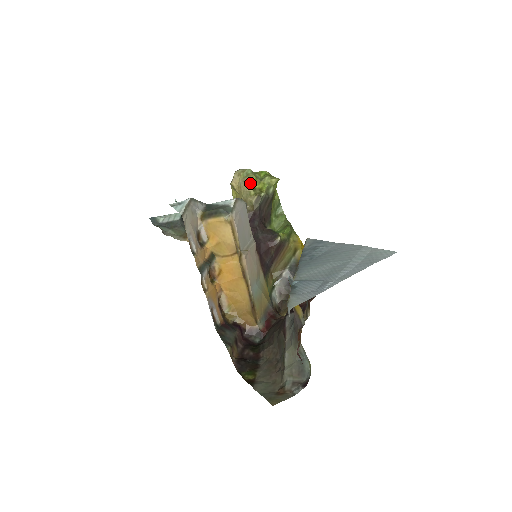
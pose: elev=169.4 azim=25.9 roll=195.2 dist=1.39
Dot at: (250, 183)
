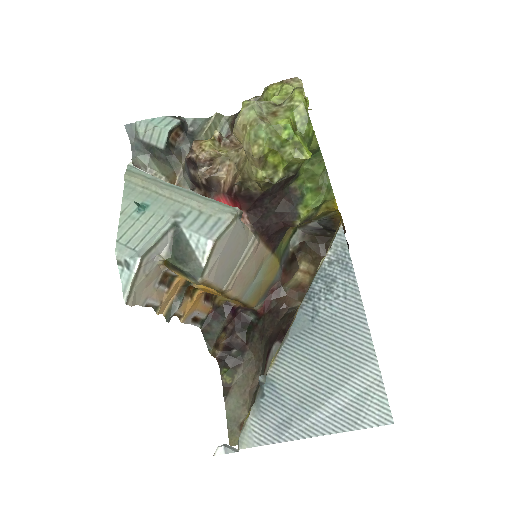
Dot at: (257, 161)
